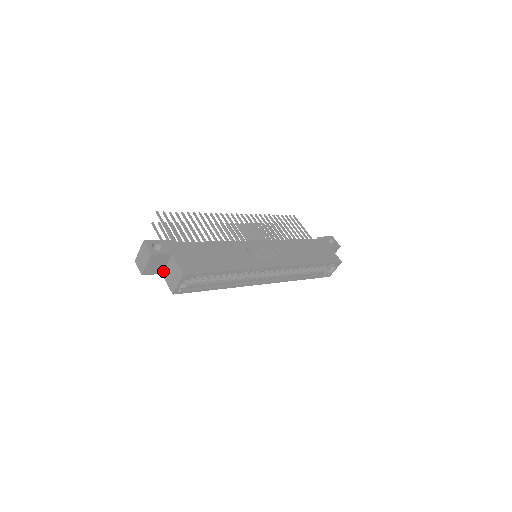
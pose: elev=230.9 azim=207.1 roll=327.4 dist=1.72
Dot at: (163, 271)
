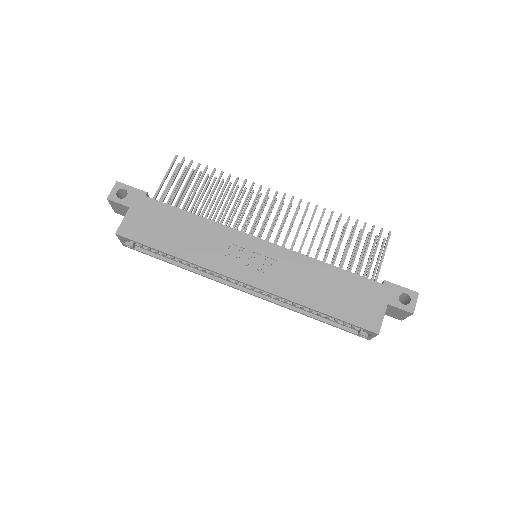
Dot at: occluded
